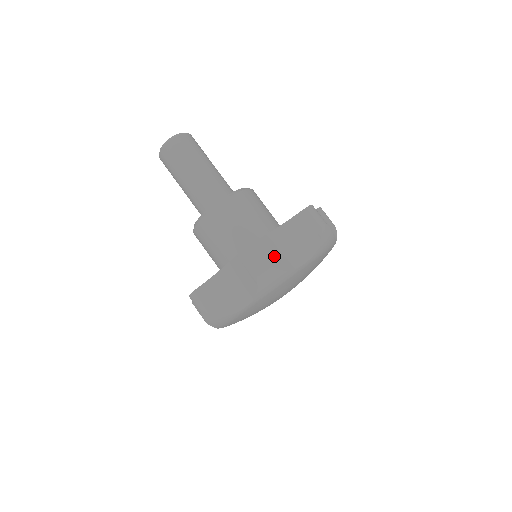
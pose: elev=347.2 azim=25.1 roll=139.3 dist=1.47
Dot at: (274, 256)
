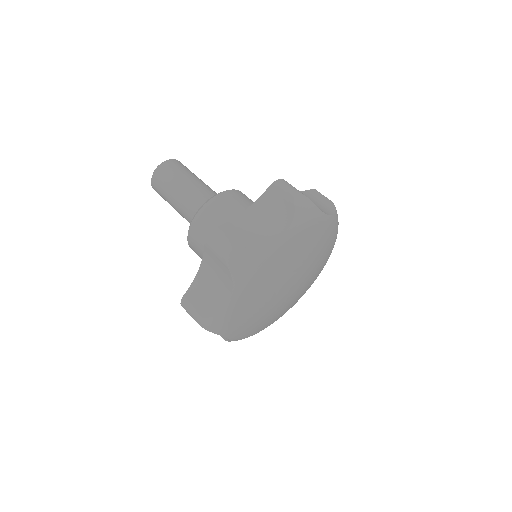
Dot at: occluded
